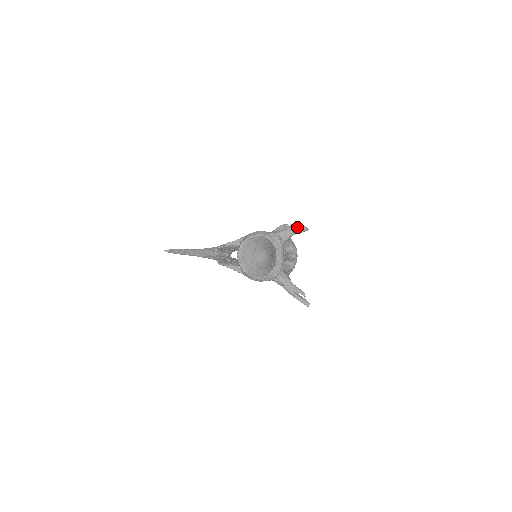
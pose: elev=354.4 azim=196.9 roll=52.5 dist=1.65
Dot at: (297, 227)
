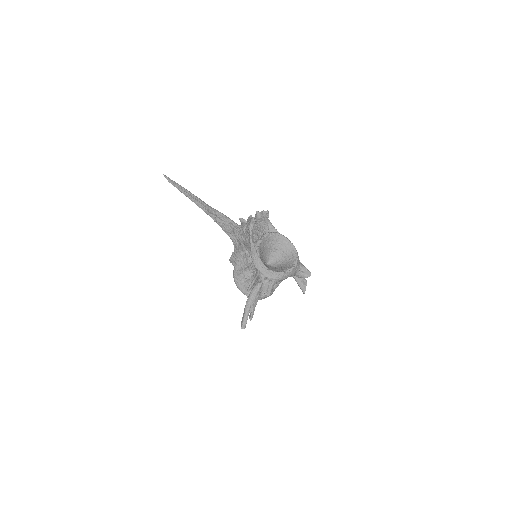
Dot at: (304, 281)
